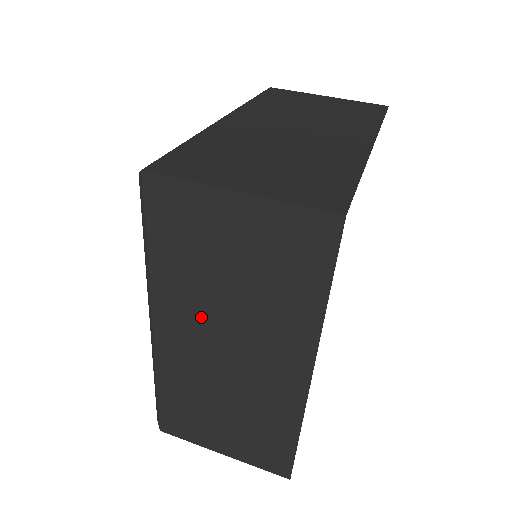
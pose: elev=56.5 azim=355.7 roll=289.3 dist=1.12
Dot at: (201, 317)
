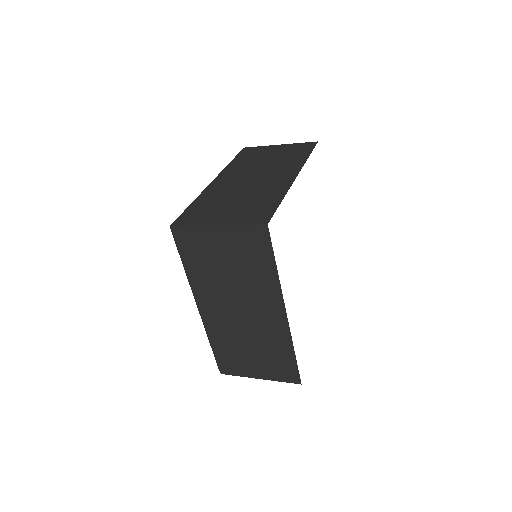
Dot at: (221, 295)
